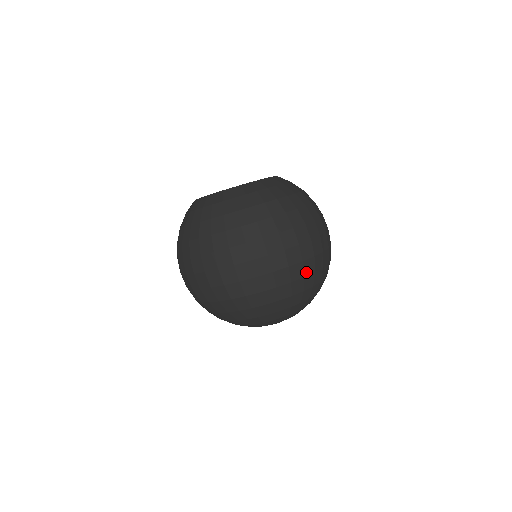
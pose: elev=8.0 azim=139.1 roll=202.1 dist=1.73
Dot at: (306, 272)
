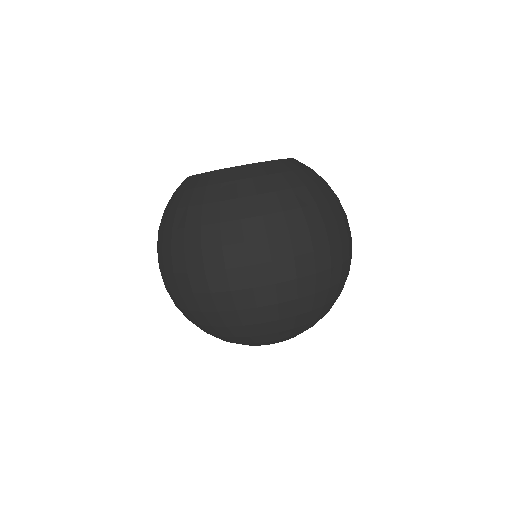
Dot at: occluded
